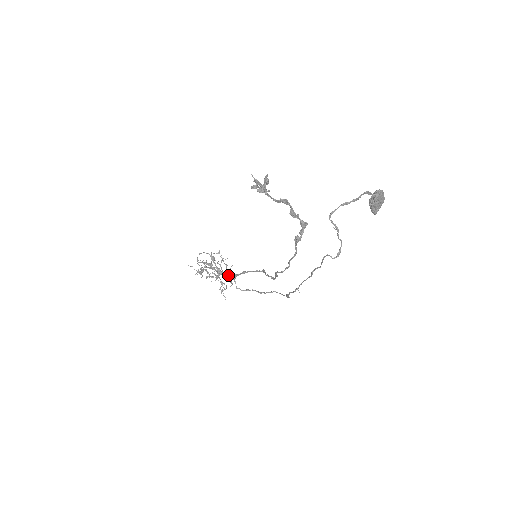
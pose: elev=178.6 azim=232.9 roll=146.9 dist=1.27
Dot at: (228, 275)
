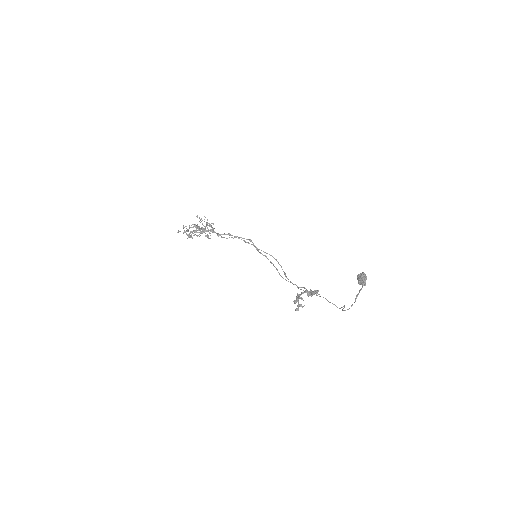
Dot at: (212, 231)
